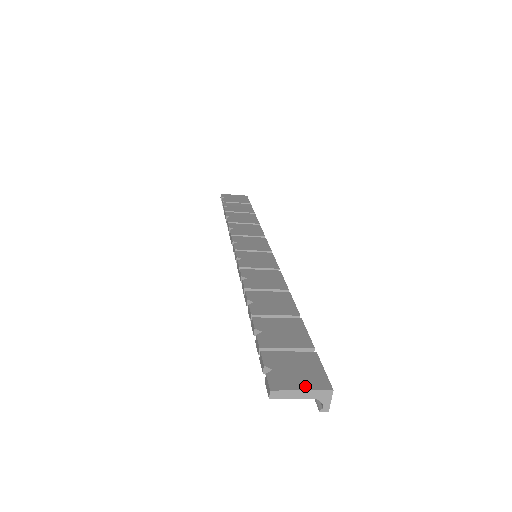
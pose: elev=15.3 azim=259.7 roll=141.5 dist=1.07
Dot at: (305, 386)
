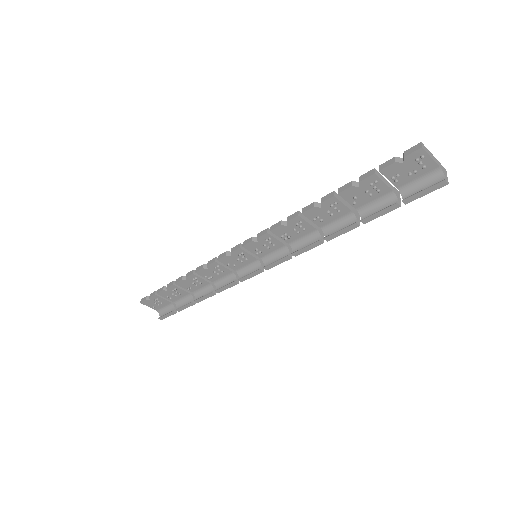
Dot at: (431, 160)
